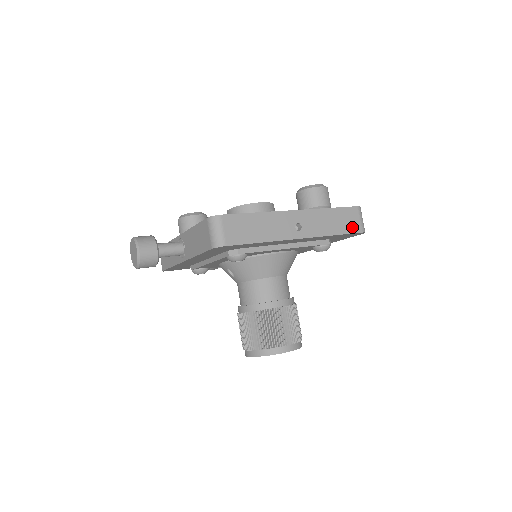
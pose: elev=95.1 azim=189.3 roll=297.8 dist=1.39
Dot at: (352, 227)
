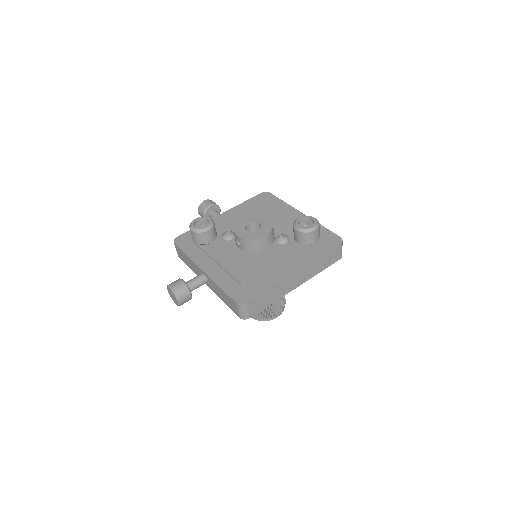
Dot at: (334, 260)
